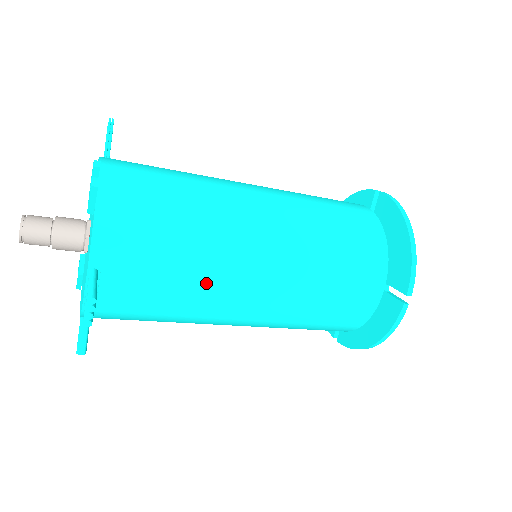
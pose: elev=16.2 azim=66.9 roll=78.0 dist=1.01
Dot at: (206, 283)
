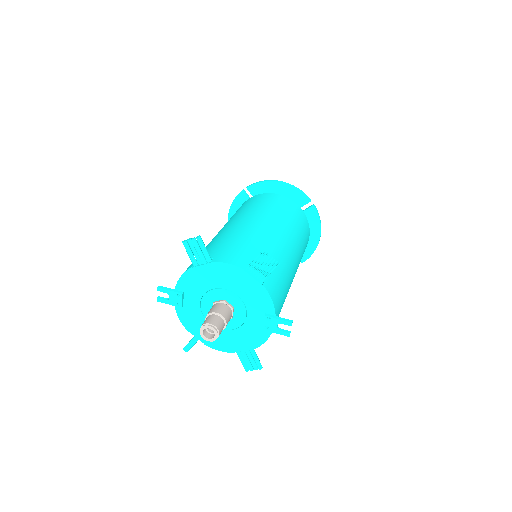
Dot at: occluded
